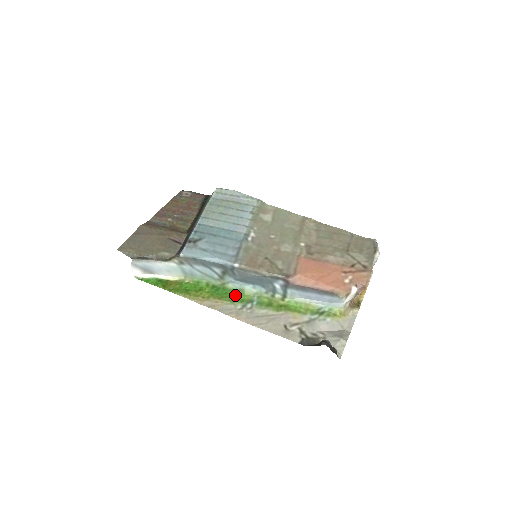
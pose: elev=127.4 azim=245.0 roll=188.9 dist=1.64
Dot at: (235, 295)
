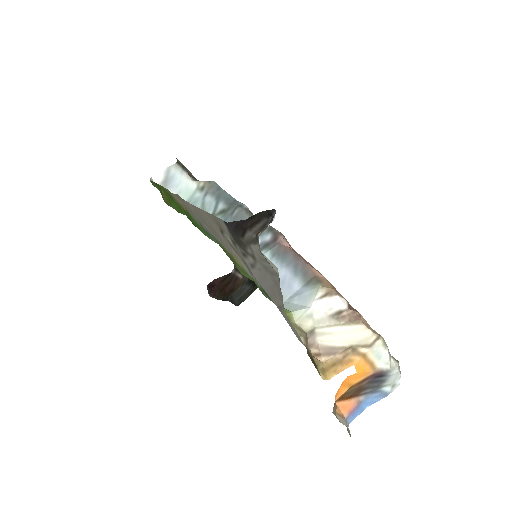
Dot at: (201, 229)
